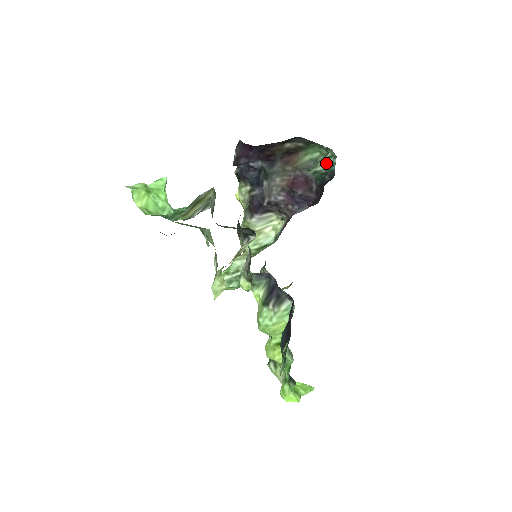
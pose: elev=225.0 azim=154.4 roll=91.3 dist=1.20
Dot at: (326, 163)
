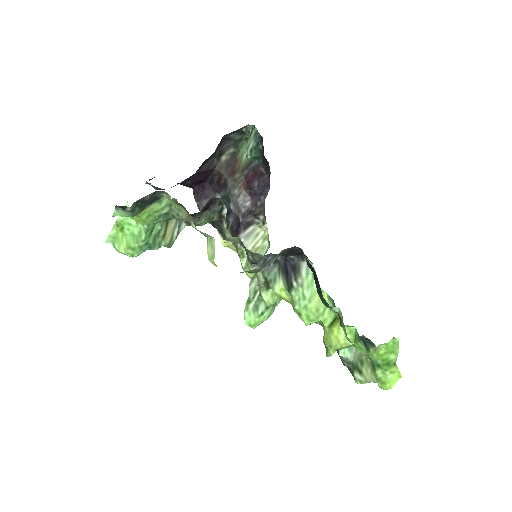
Dot at: (252, 137)
